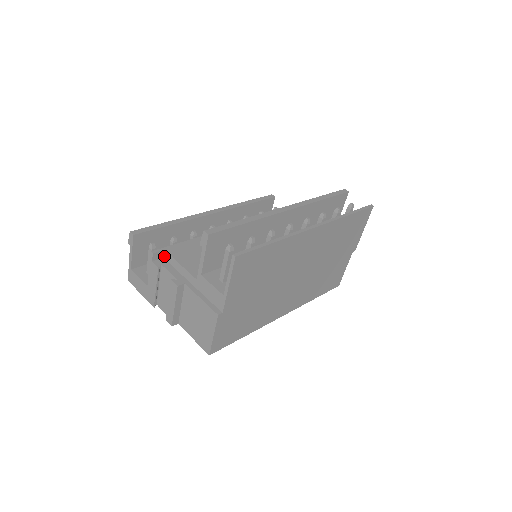
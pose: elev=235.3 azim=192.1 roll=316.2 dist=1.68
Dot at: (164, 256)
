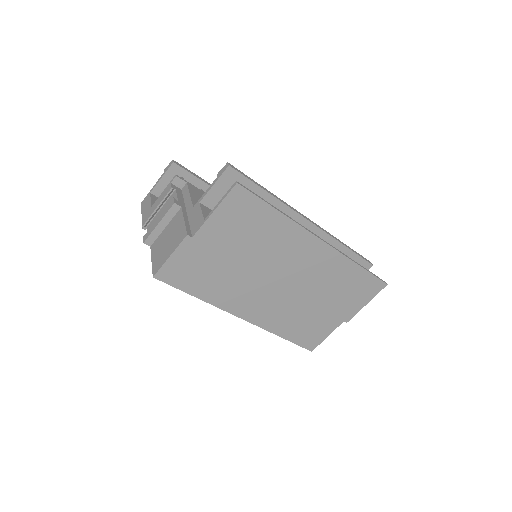
Dot at: (183, 188)
